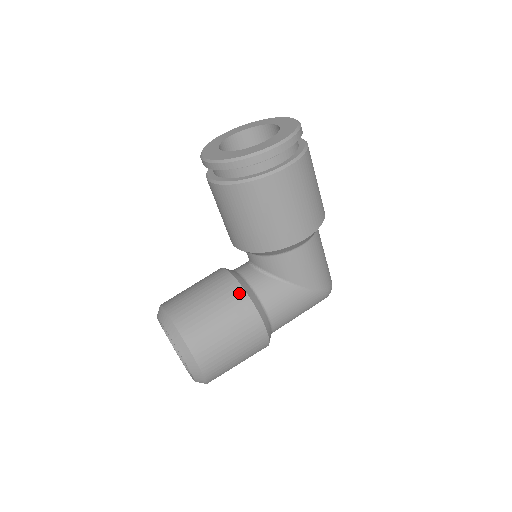
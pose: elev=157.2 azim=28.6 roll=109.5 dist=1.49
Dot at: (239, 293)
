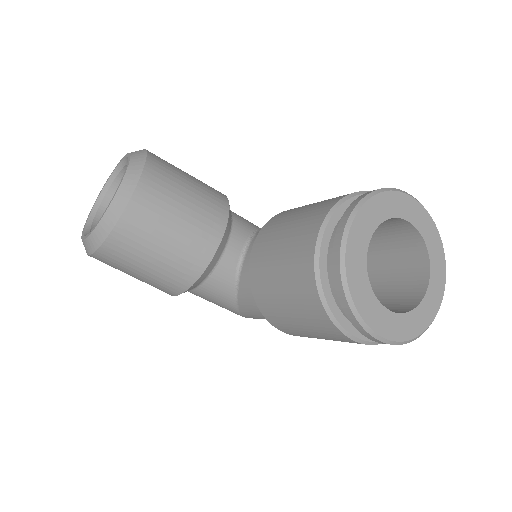
Dot at: (197, 268)
